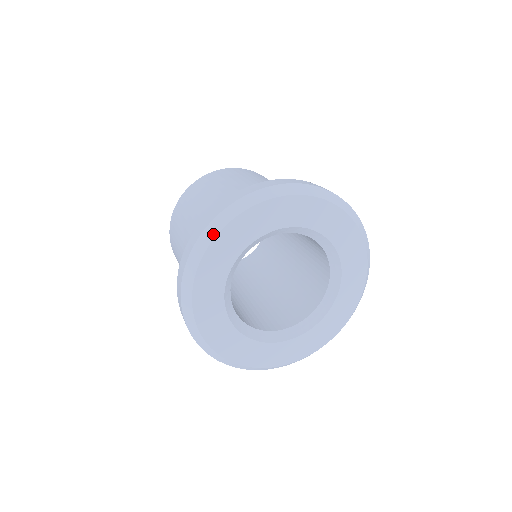
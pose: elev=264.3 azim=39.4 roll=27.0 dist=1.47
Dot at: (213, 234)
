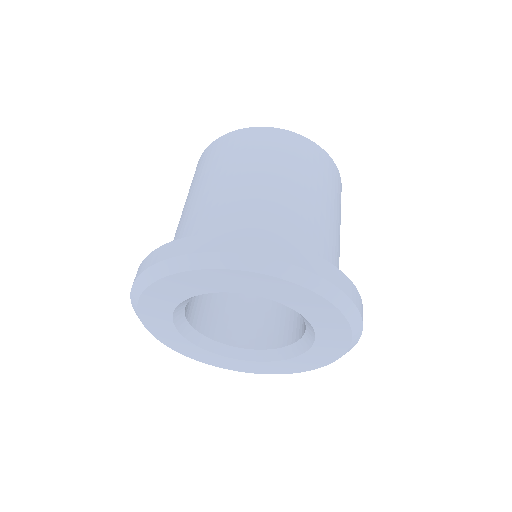
Dot at: (137, 295)
